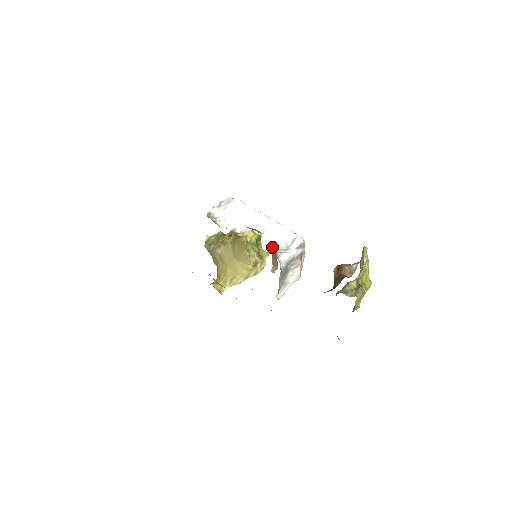
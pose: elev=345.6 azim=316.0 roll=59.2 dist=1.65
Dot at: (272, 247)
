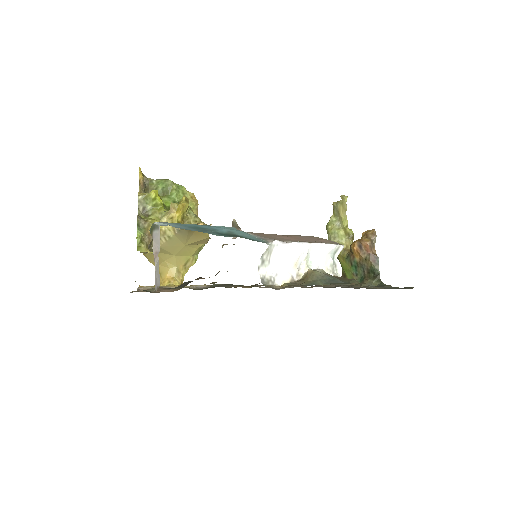
Dot at: (327, 272)
